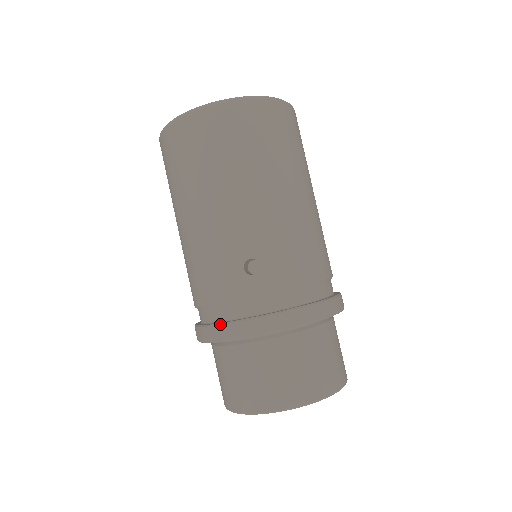
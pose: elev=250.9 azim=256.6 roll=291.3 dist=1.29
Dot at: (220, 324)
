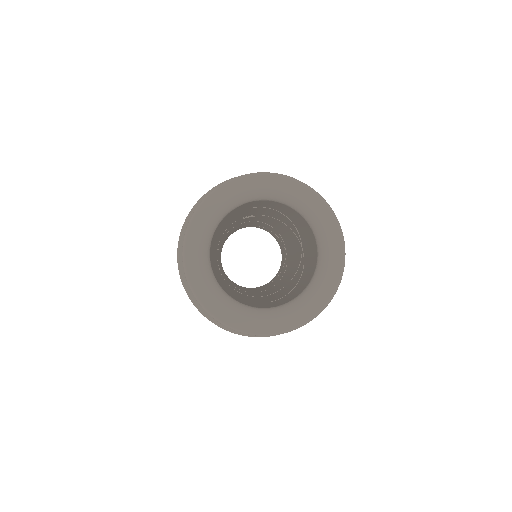
Dot at: occluded
